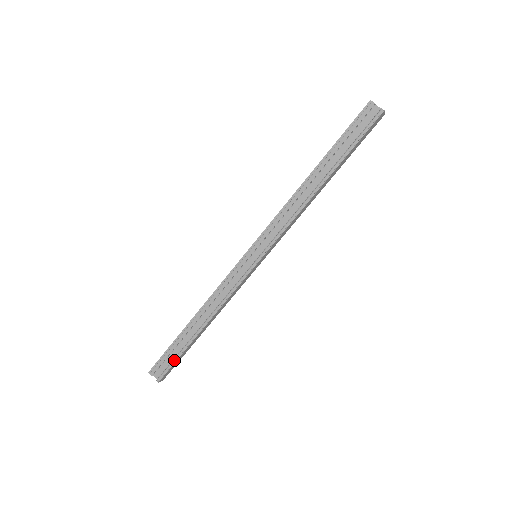
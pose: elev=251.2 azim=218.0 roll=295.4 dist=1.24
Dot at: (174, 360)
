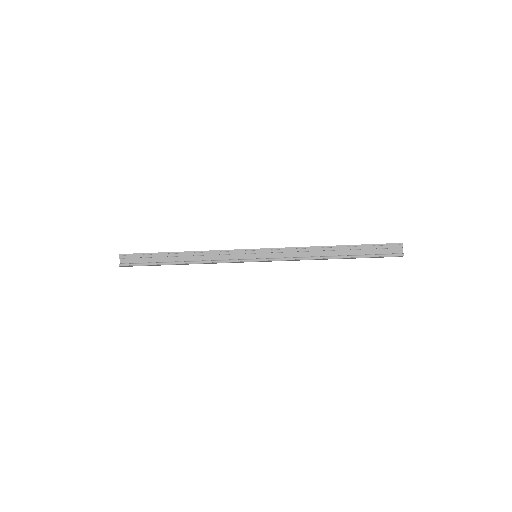
Dot at: (144, 264)
